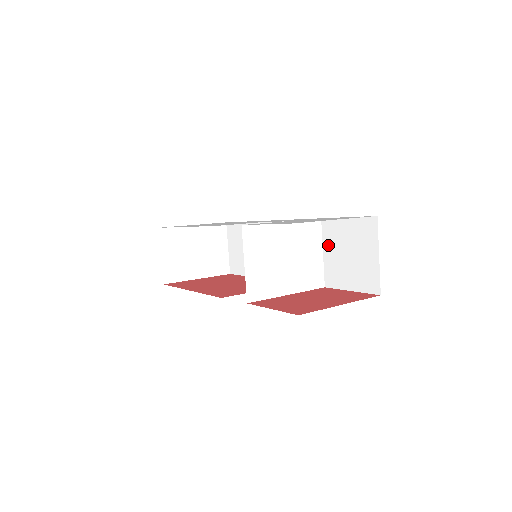
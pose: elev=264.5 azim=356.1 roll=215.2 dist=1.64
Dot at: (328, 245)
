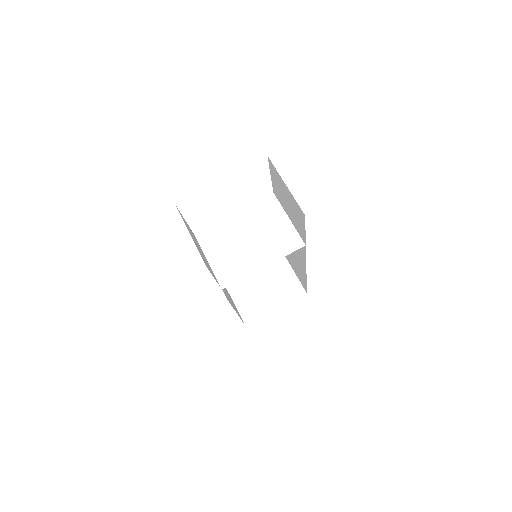
Dot at: (285, 209)
